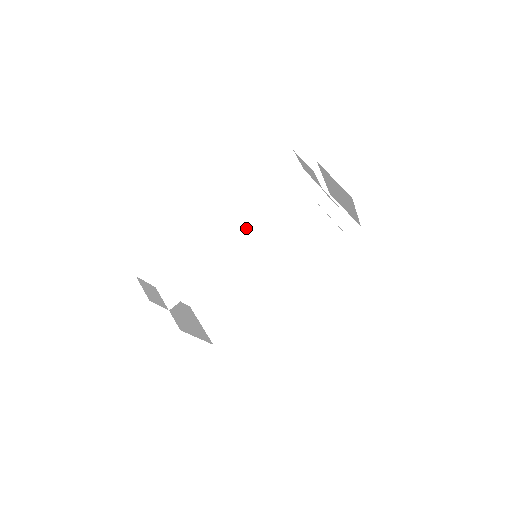
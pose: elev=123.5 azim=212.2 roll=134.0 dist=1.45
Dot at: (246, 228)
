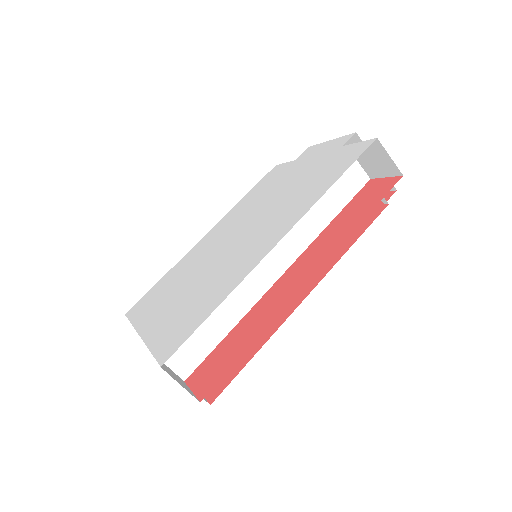
Dot at: occluded
